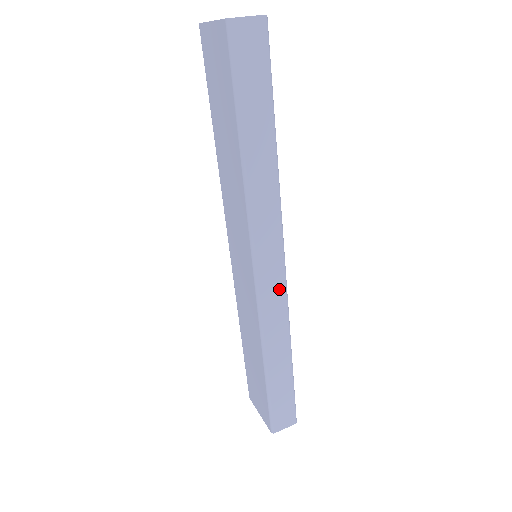
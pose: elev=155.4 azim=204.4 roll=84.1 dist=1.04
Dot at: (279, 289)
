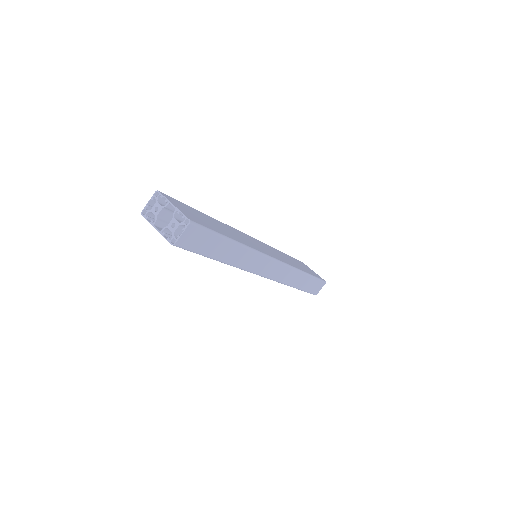
Dot at: (281, 268)
